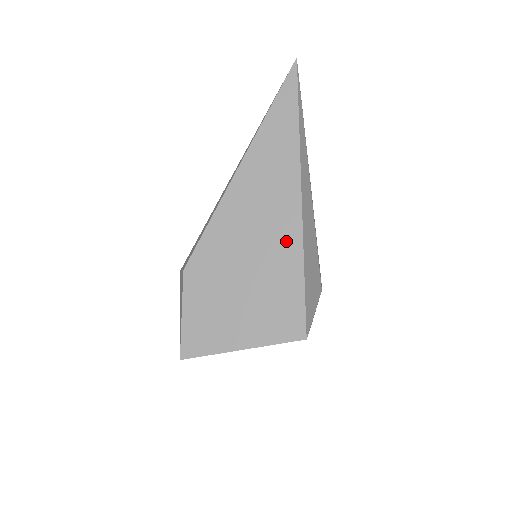
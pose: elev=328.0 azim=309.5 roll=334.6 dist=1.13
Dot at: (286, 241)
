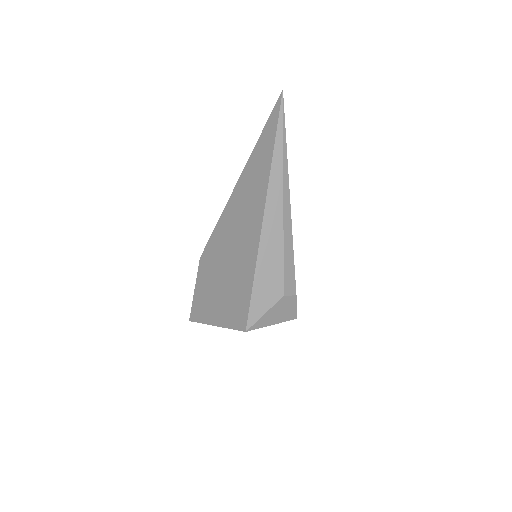
Dot at: (249, 250)
